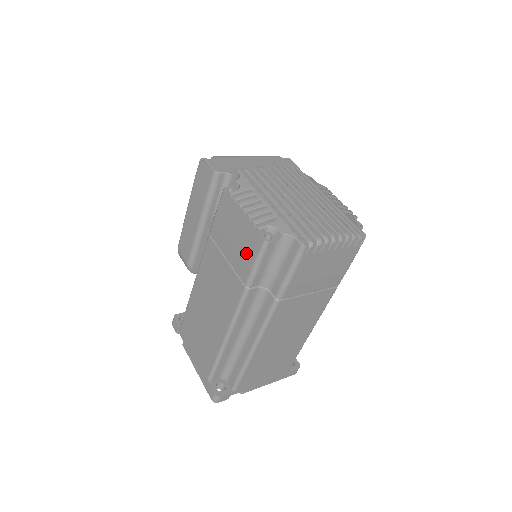
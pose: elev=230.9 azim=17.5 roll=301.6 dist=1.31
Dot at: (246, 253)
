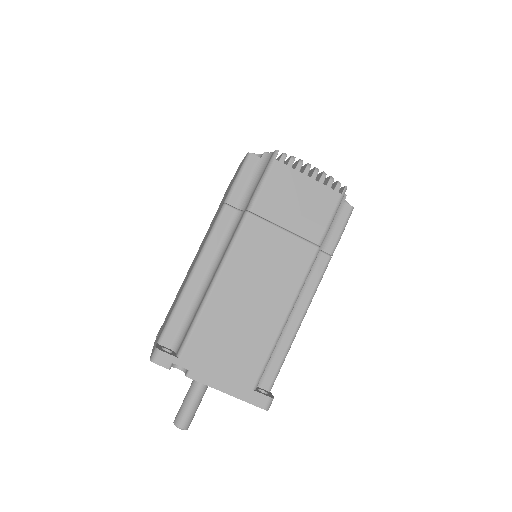
Dot at: occluded
